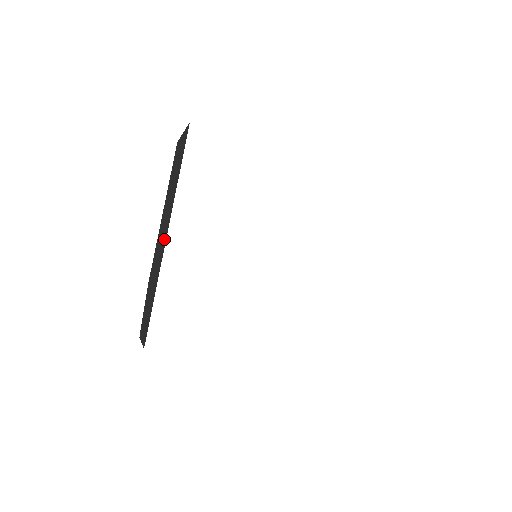
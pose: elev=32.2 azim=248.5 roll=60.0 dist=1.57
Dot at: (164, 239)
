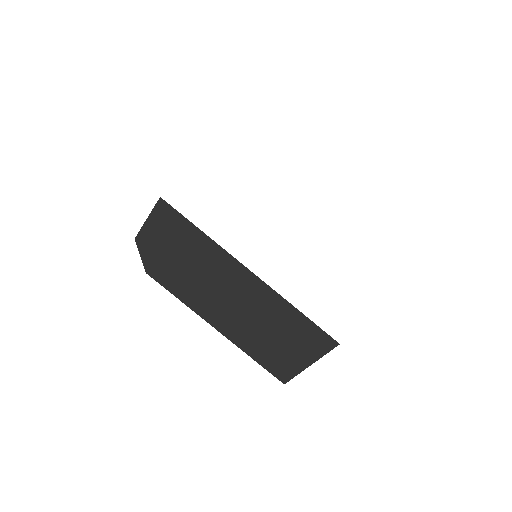
Dot at: occluded
